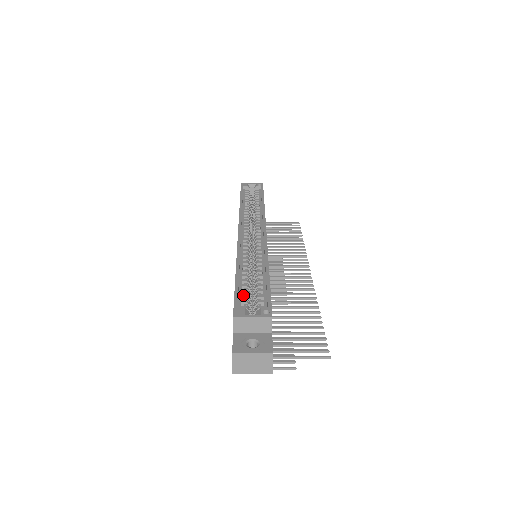
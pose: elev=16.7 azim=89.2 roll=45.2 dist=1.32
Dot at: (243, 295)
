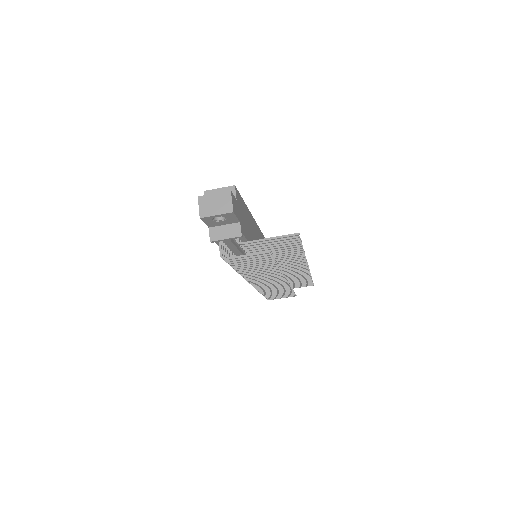
Dot at: occluded
